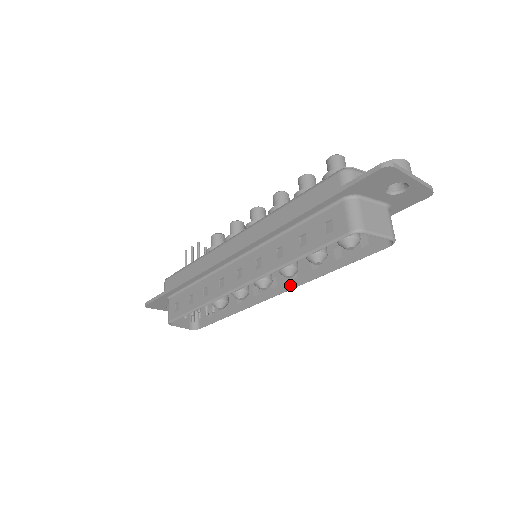
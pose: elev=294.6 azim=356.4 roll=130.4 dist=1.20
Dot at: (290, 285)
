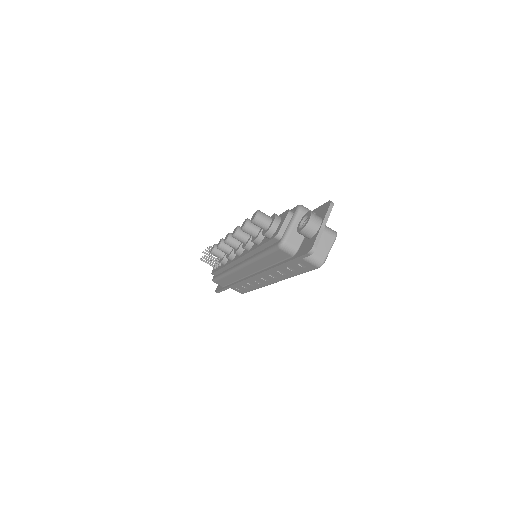
Dot at: occluded
